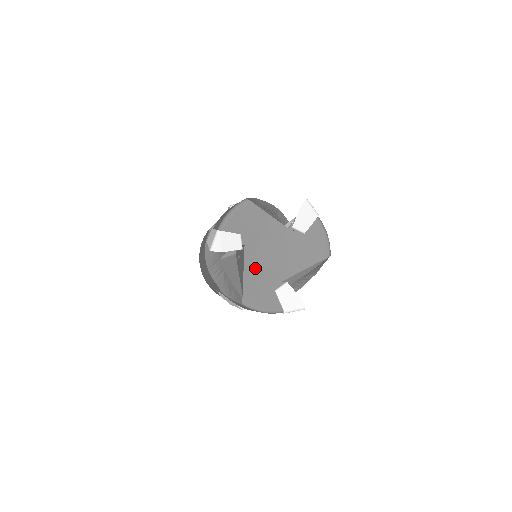
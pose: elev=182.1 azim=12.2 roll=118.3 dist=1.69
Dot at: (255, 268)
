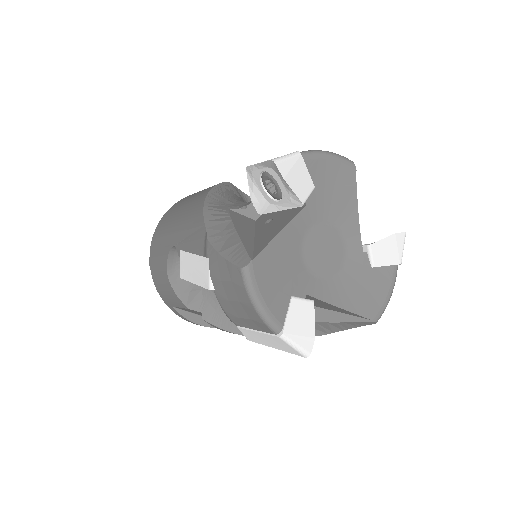
Dot at: (293, 244)
